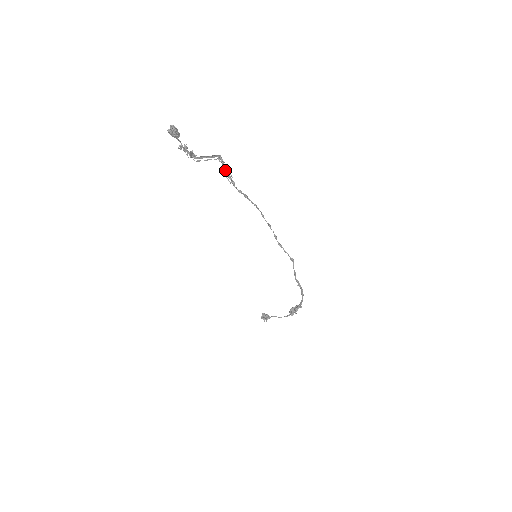
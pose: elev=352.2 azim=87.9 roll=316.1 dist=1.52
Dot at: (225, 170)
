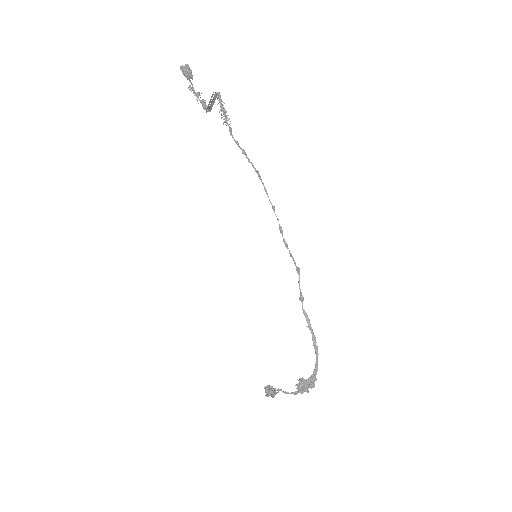
Dot at: (221, 110)
